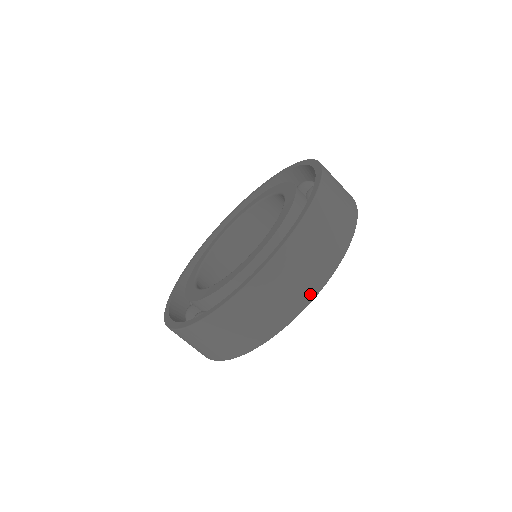
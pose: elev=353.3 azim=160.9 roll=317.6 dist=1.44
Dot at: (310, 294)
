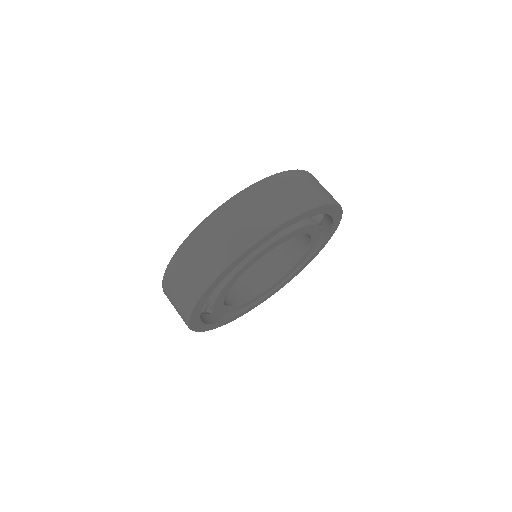
Dot at: (221, 264)
